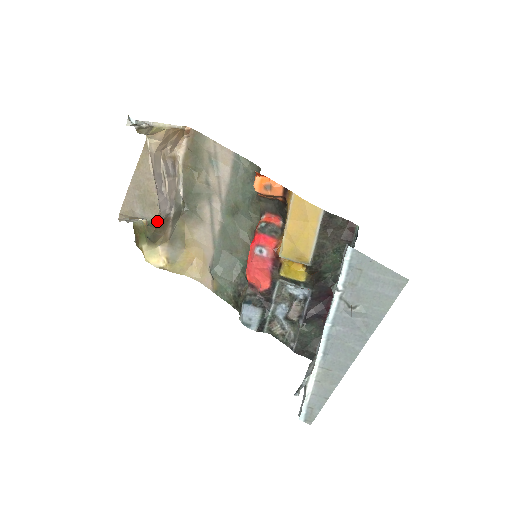
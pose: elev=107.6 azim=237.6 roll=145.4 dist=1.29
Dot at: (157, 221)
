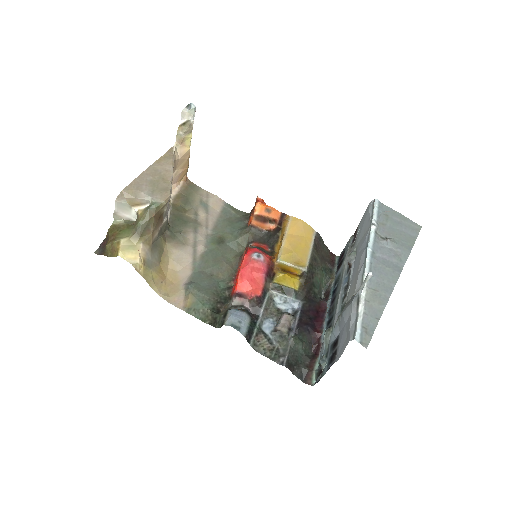
Dot at: (162, 206)
